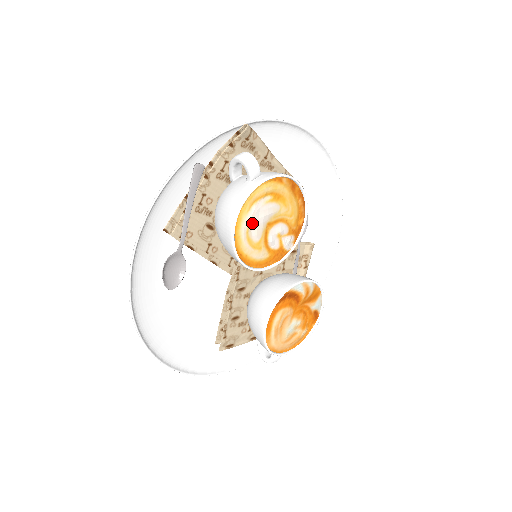
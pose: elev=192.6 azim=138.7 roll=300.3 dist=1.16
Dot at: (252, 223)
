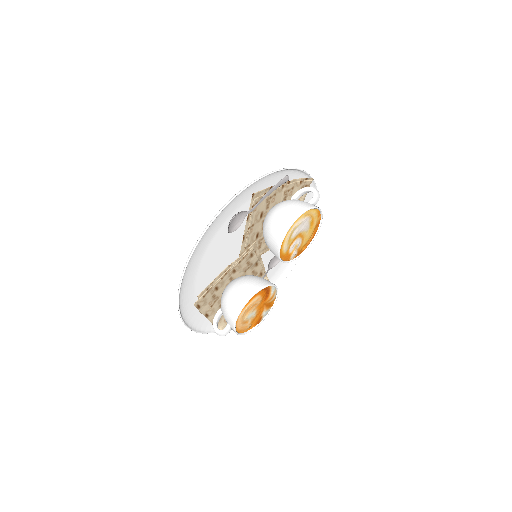
Dot at: (300, 225)
